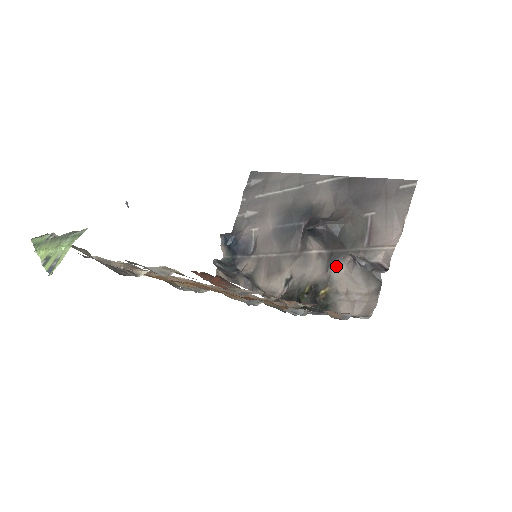
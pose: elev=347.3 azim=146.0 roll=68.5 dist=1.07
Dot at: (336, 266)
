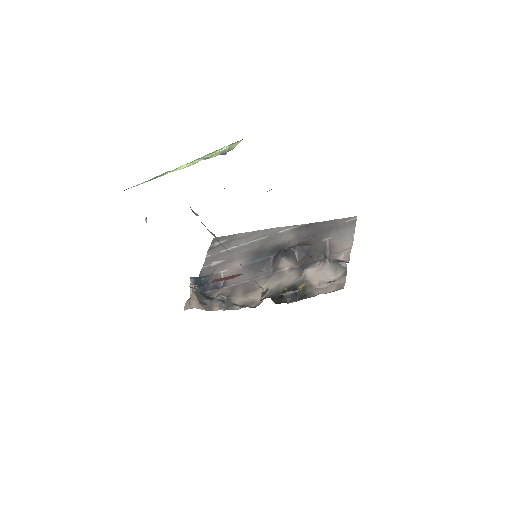
Dot at: (310, 268)
